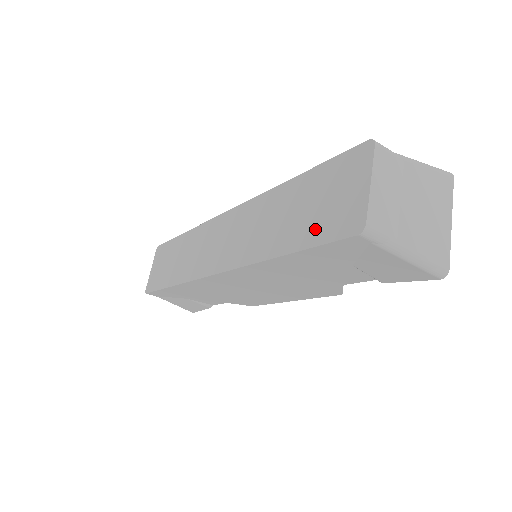
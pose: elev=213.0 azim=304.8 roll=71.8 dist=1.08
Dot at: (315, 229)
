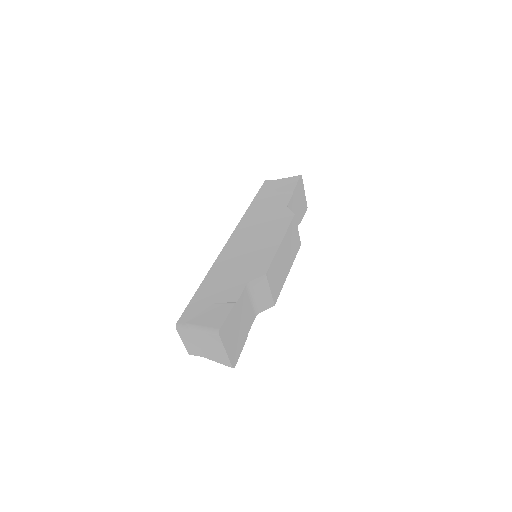
Dot at: occluded
